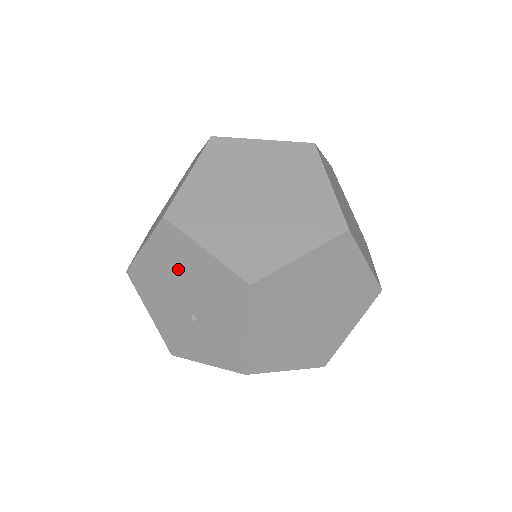
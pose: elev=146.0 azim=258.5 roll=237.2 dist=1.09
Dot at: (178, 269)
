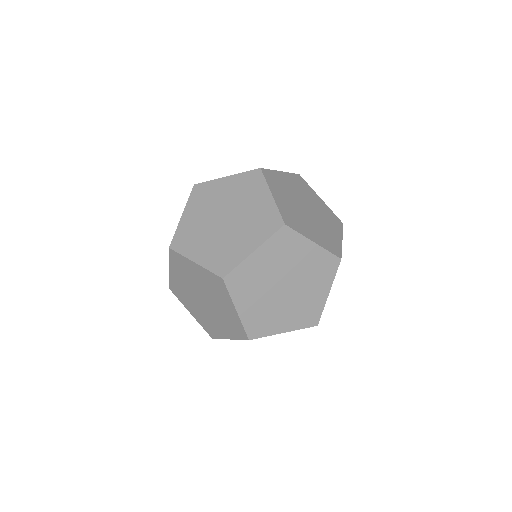
Dot at: occluded
